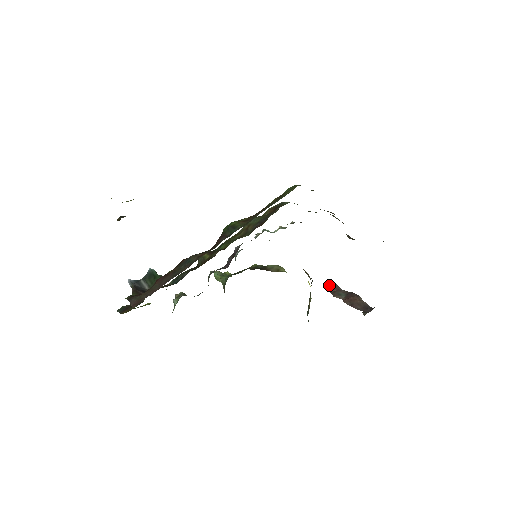
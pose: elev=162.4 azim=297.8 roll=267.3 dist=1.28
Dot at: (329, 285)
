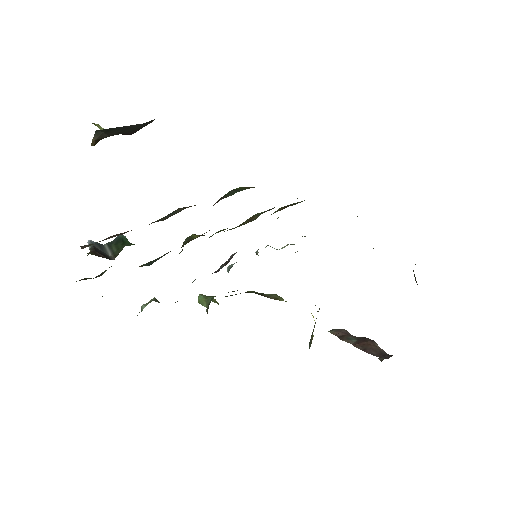
Dot at: (336, 329)
